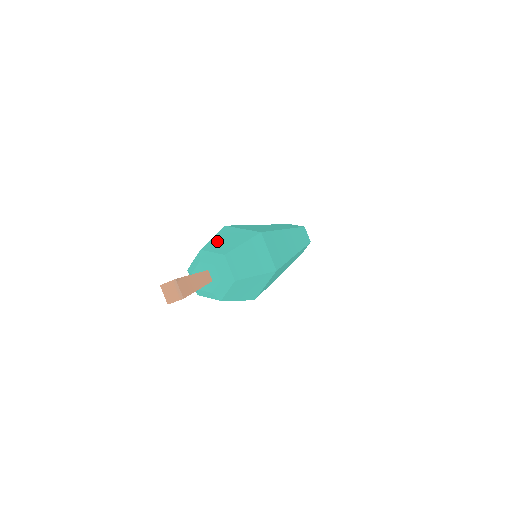
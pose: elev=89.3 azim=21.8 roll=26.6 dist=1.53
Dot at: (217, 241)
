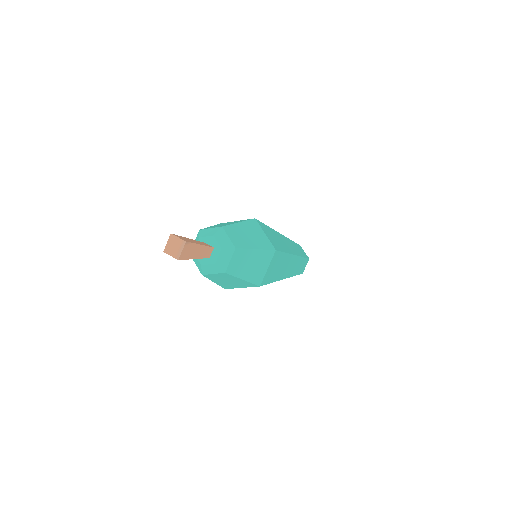
Dot at: (240, 229)
